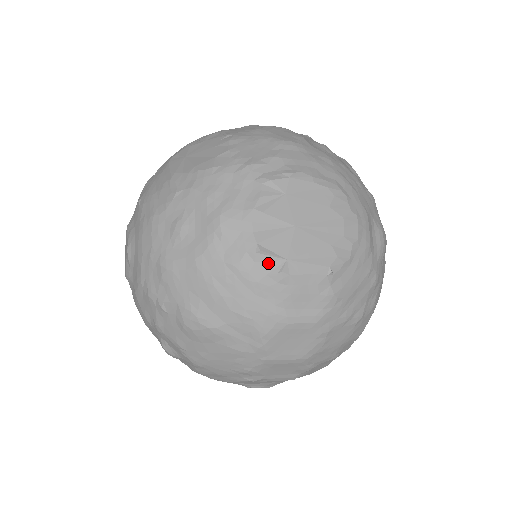
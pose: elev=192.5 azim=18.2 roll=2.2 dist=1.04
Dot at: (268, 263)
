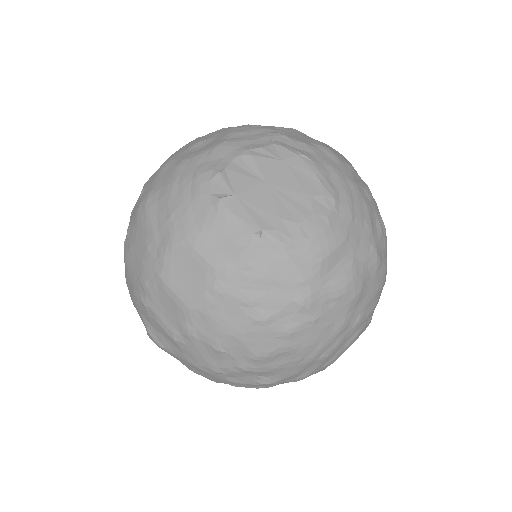
Dot at: (219, 187)
